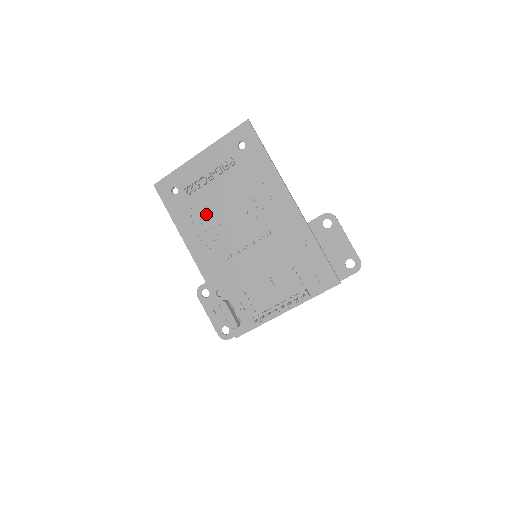
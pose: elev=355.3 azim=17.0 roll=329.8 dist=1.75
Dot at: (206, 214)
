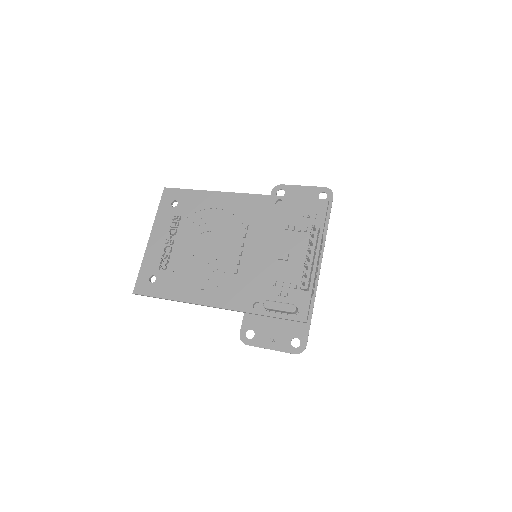
Dot at: (191, 267)
